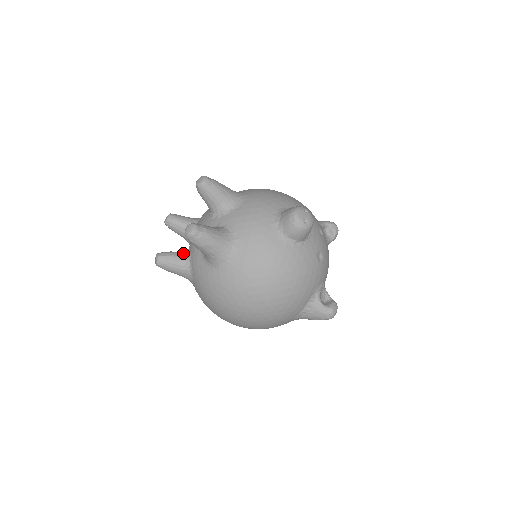
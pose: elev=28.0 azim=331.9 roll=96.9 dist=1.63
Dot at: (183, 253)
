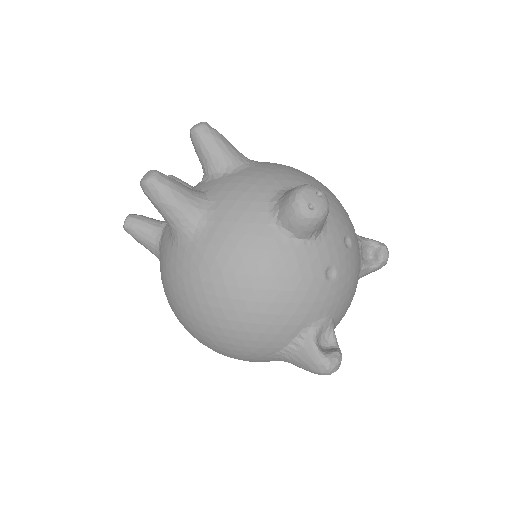
Dot at: (160, 222)
